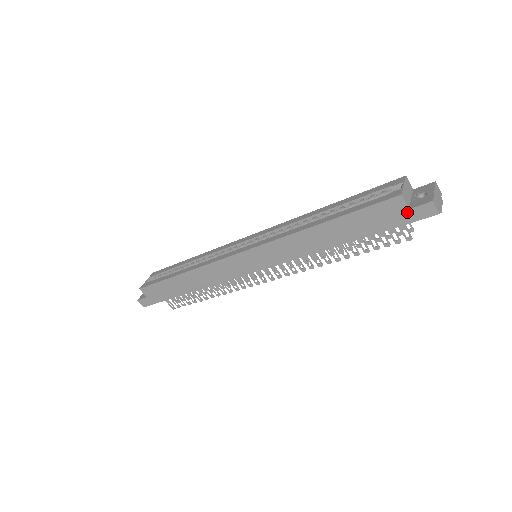
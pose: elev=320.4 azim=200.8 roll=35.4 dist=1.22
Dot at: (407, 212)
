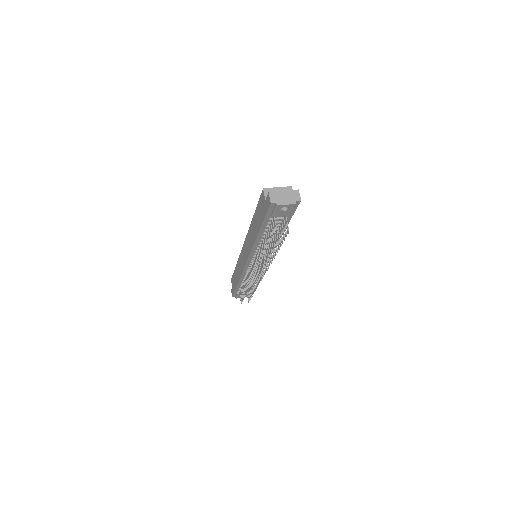
Dot at: (265, 203)
